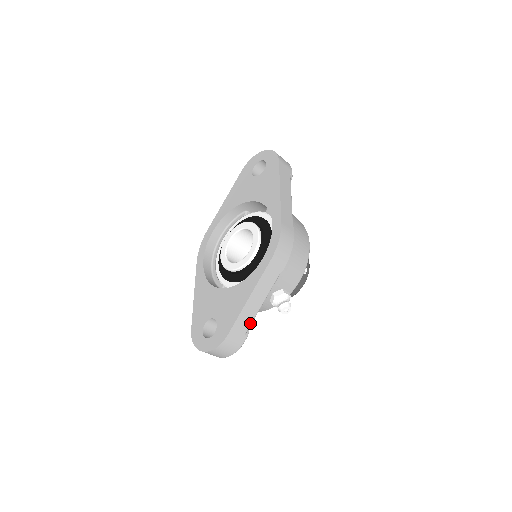
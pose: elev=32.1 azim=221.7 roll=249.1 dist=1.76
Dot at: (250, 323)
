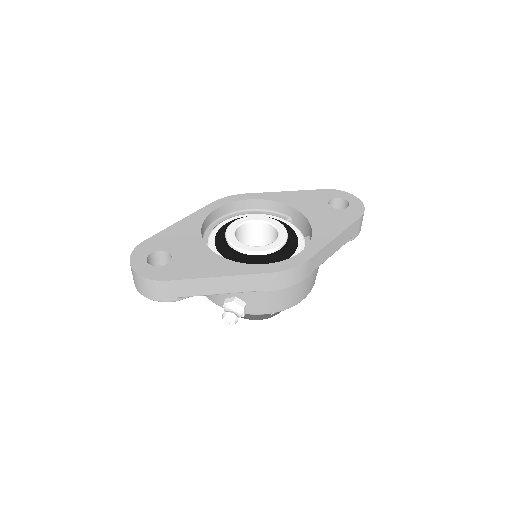
Dot at: (192, 295)
